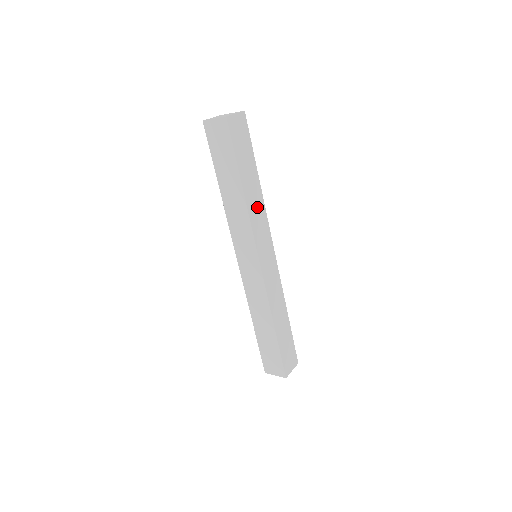
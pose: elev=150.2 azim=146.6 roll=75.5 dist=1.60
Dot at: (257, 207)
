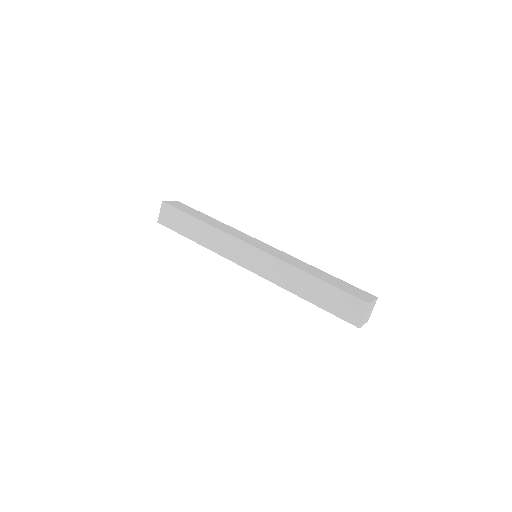
Dot at: (225, 228)
